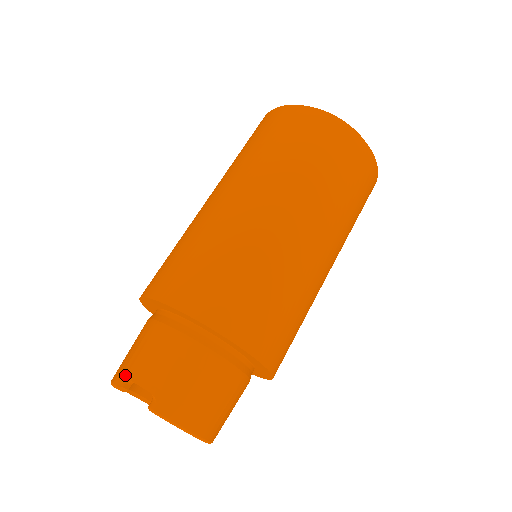
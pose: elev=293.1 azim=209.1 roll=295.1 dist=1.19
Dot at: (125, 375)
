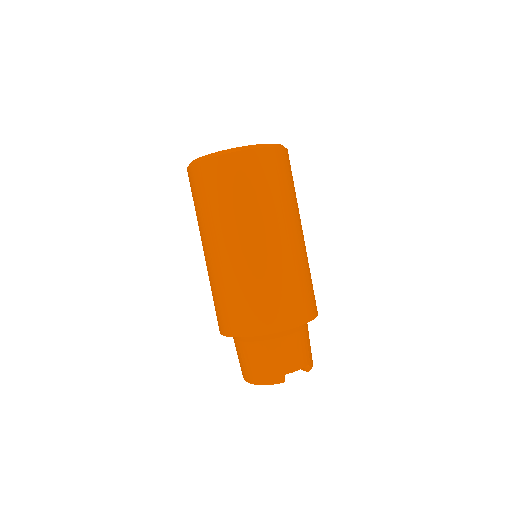
Dot at: occluded
